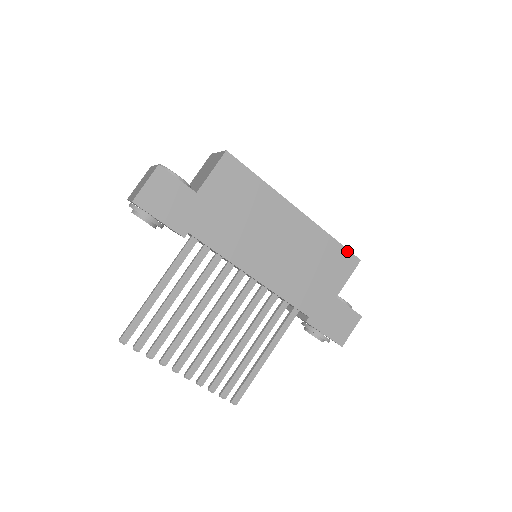
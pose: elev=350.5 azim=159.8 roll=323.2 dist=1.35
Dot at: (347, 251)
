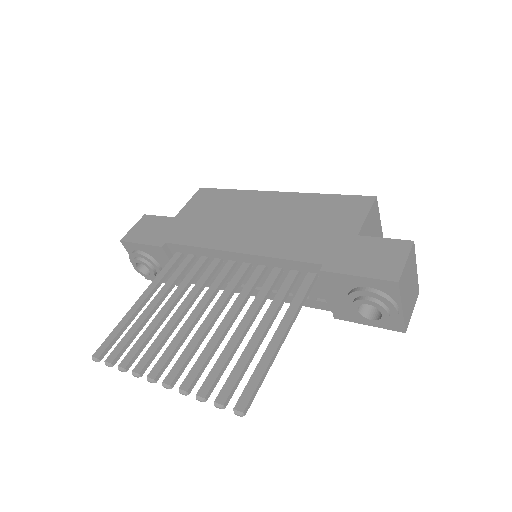
Dot at: (352, 197)
